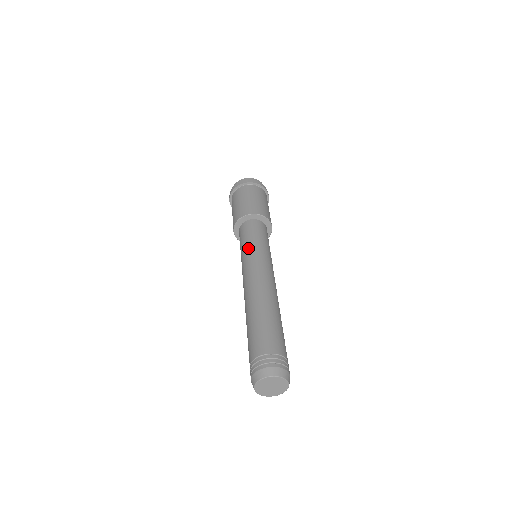
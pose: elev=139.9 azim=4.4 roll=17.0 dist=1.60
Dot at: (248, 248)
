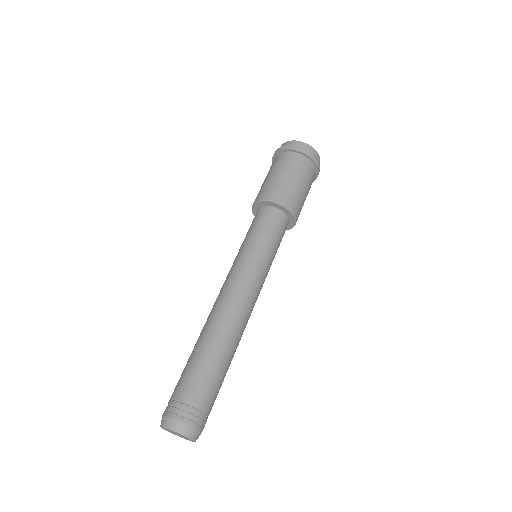
Dot at: (263, 254)
